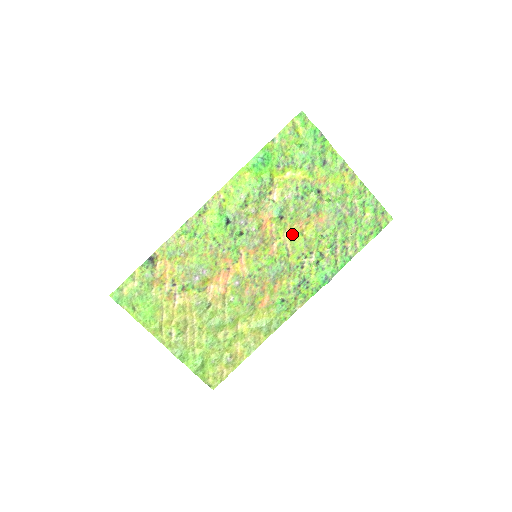
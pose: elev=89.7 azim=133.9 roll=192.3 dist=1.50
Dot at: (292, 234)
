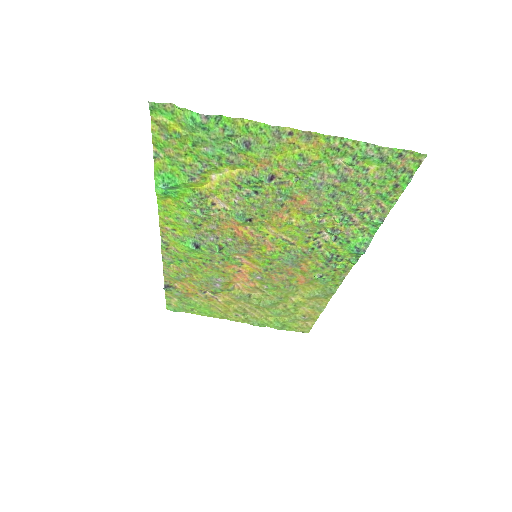
Dot at: (278, 227)
